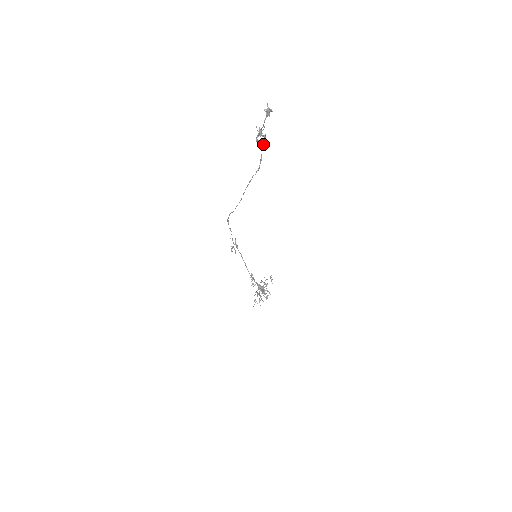
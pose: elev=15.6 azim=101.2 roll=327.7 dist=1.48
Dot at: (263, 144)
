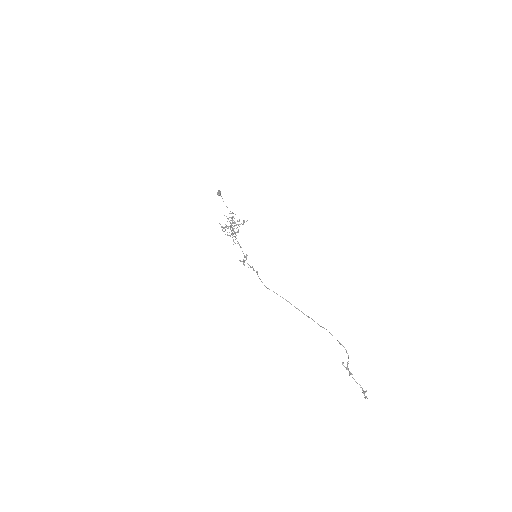
Dot at: (341, 344)
